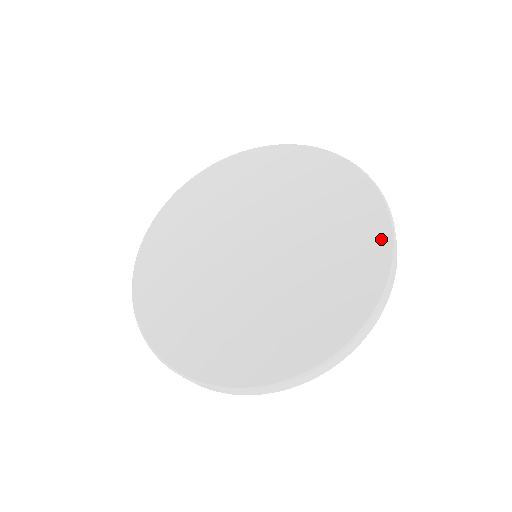
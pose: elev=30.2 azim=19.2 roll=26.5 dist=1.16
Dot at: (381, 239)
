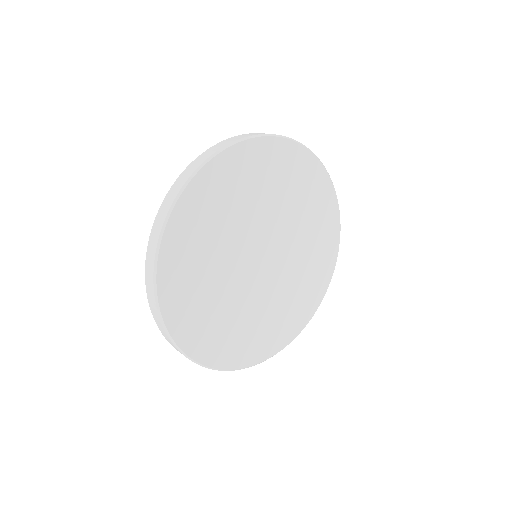
Dot at: (299, 326)
